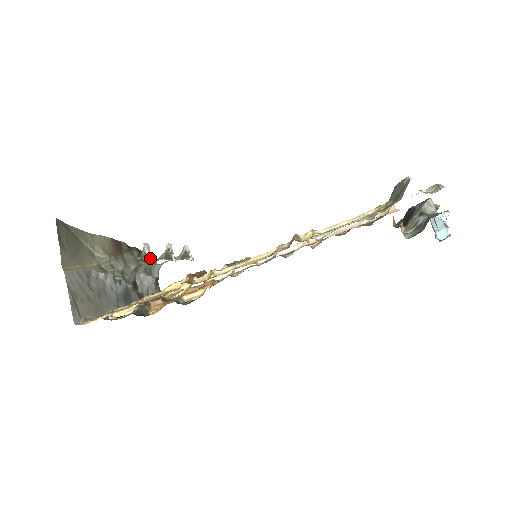
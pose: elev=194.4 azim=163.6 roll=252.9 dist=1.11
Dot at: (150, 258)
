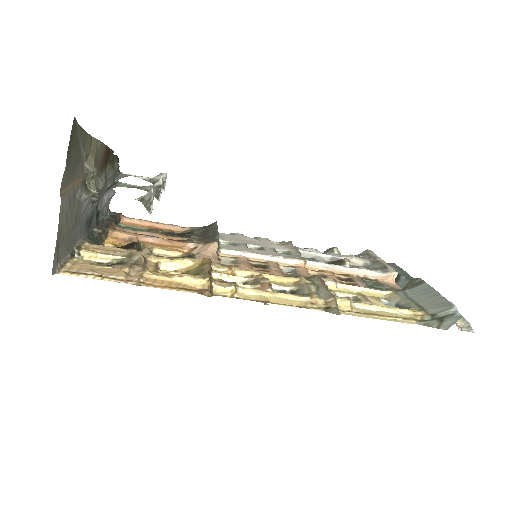
Dot at: (152, 207)
